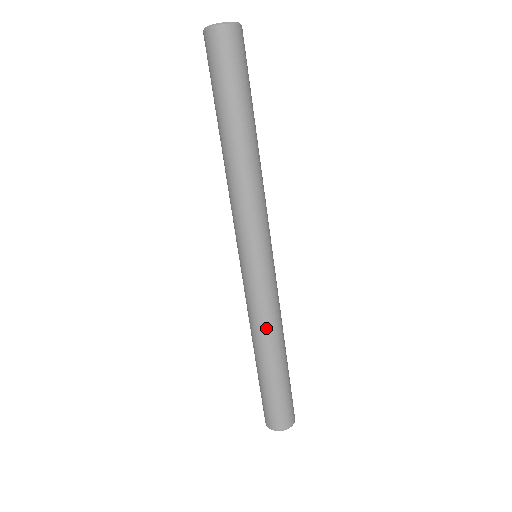
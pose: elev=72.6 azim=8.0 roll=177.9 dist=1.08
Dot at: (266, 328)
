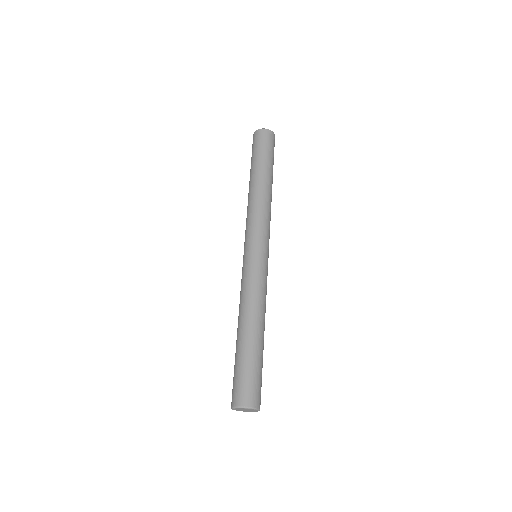
Dot at: (256, 302)
